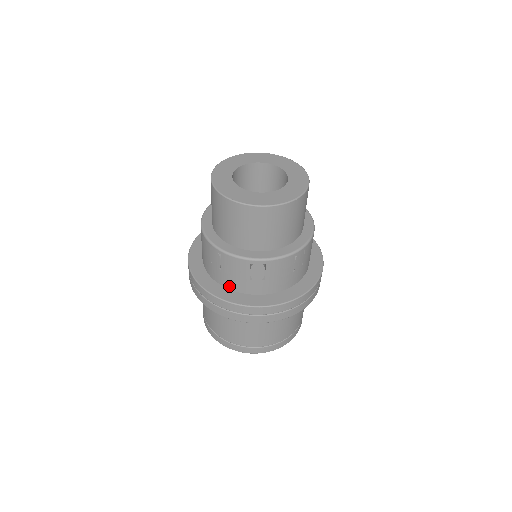
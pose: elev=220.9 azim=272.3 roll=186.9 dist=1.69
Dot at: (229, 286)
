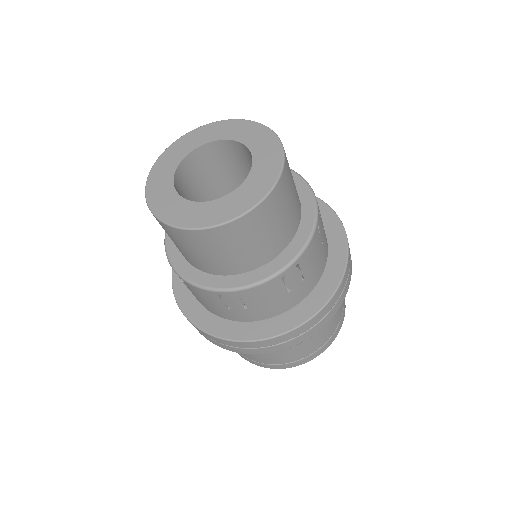
Dot at: (211, 311)
